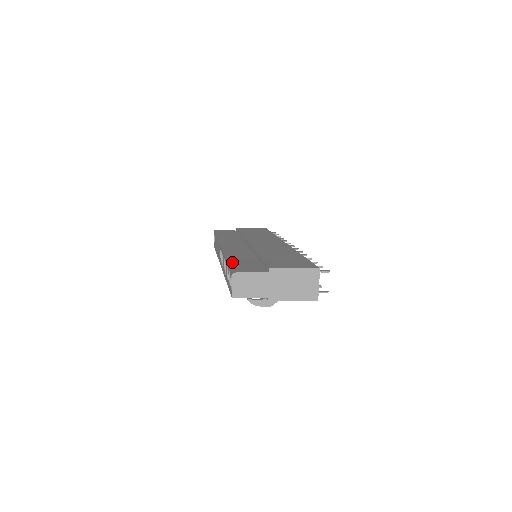
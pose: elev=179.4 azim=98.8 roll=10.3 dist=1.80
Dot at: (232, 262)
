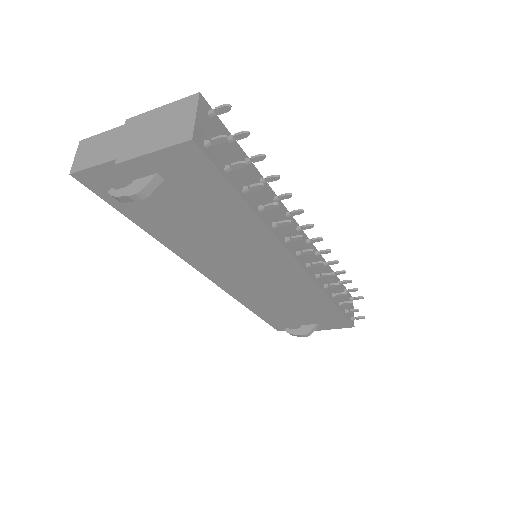
Dot at: occluded
